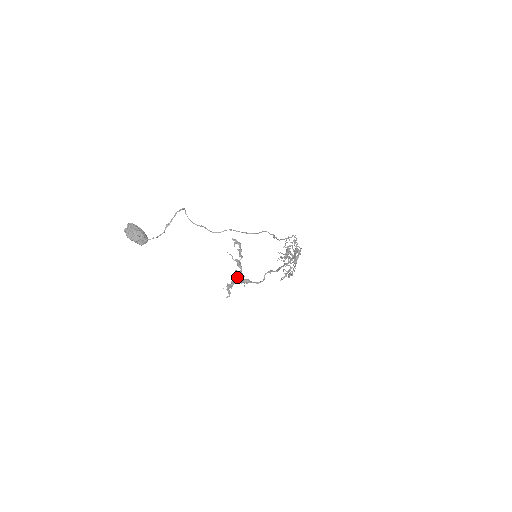
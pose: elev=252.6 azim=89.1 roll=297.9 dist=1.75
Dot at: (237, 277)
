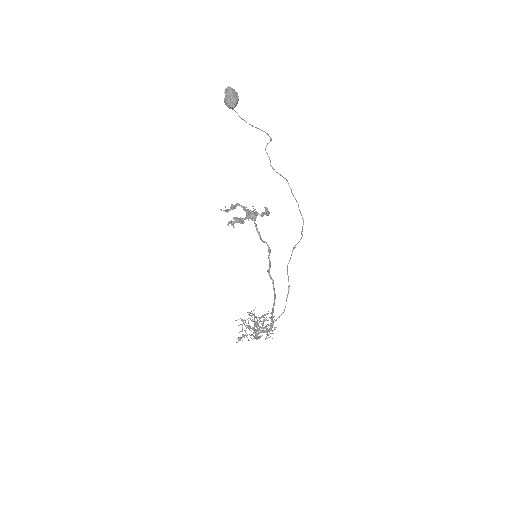
Dot at: (242, 218)
